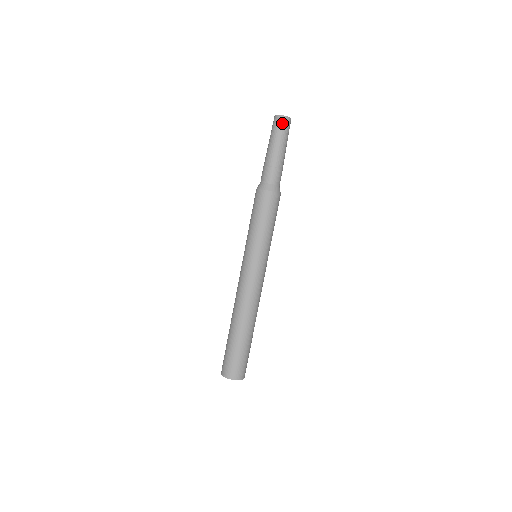
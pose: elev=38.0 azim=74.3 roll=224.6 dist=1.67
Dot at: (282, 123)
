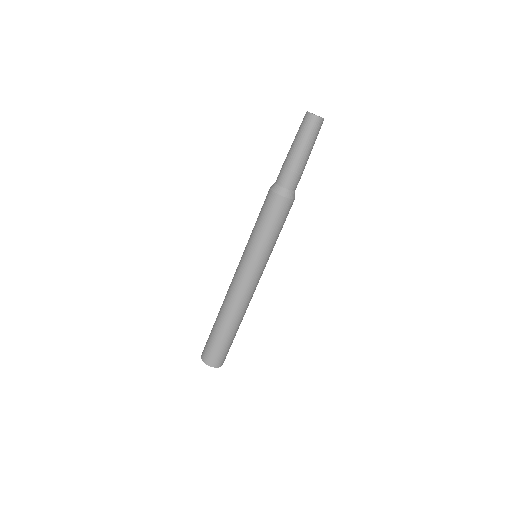
Dot at: (312, 123)
